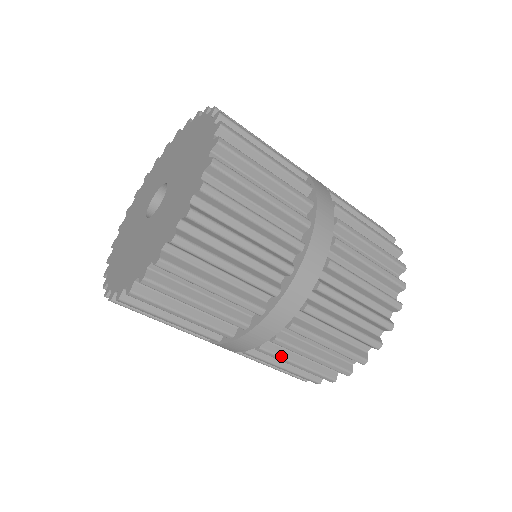
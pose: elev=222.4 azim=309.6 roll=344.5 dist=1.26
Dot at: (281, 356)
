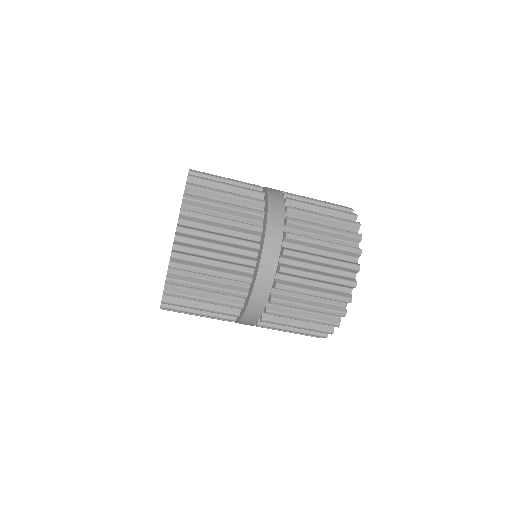
Dot at: (300, 270)
